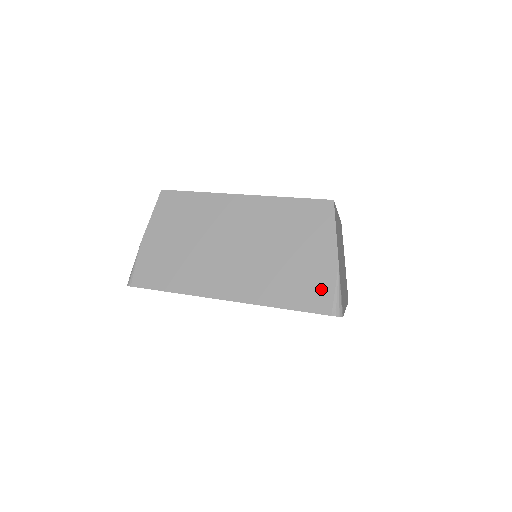
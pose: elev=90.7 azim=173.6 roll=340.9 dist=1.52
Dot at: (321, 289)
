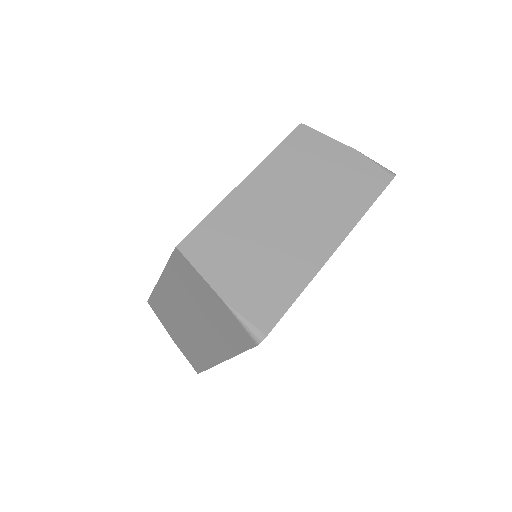
Dot at: (370, 171)
